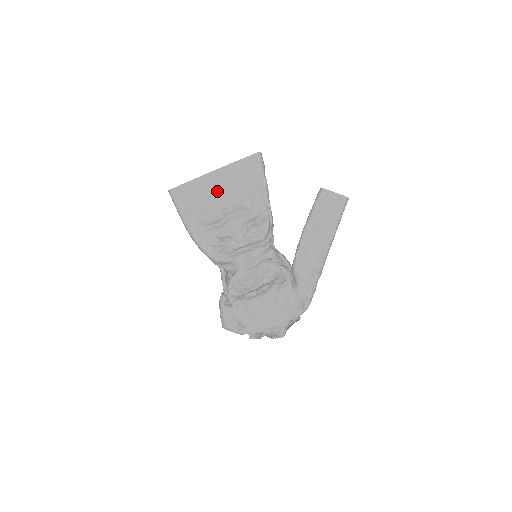
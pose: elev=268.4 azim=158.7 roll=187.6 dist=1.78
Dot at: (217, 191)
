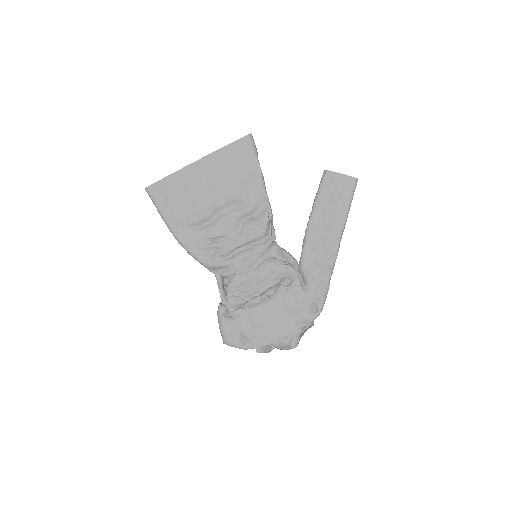
Dot at: (204, 184)
